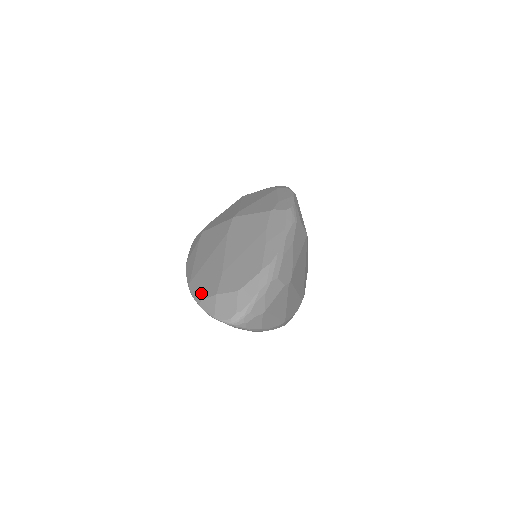
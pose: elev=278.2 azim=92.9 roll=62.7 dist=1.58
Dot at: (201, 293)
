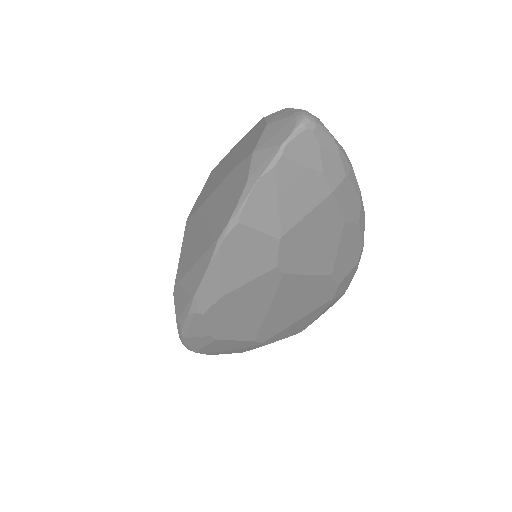
Dot at: (238, 192)
